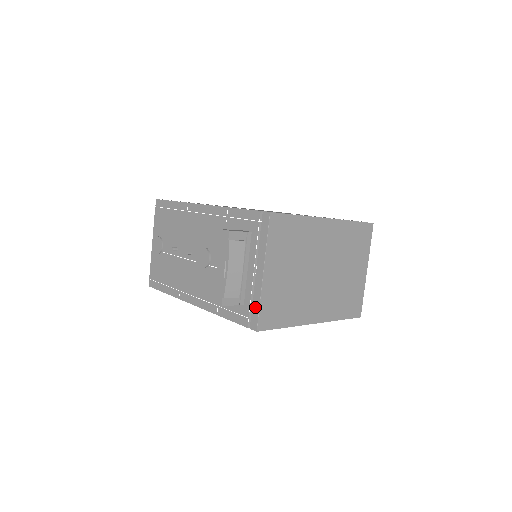
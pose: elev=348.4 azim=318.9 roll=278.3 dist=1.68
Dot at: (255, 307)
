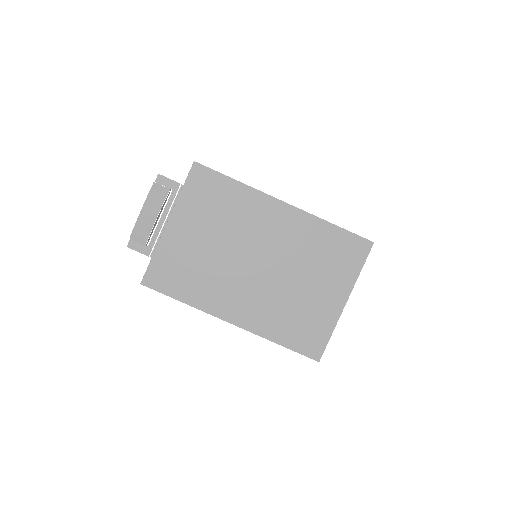
Dot at: (152, 259)
